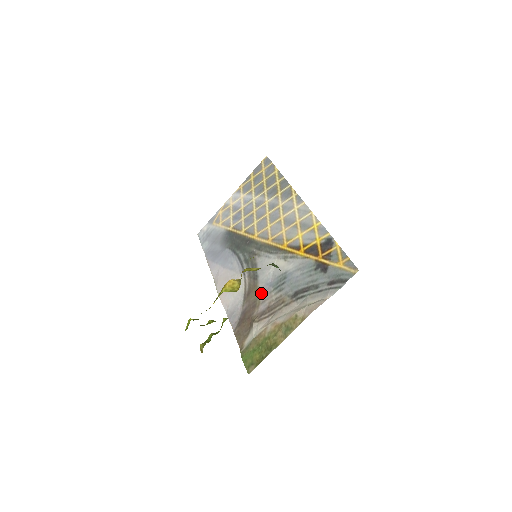
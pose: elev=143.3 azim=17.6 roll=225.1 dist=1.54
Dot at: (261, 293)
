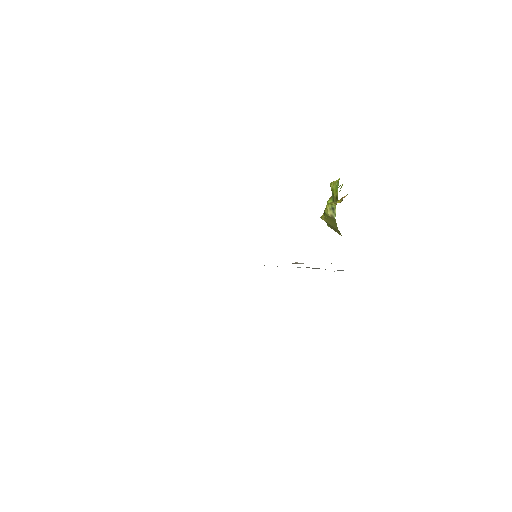
Dot at: occluded
